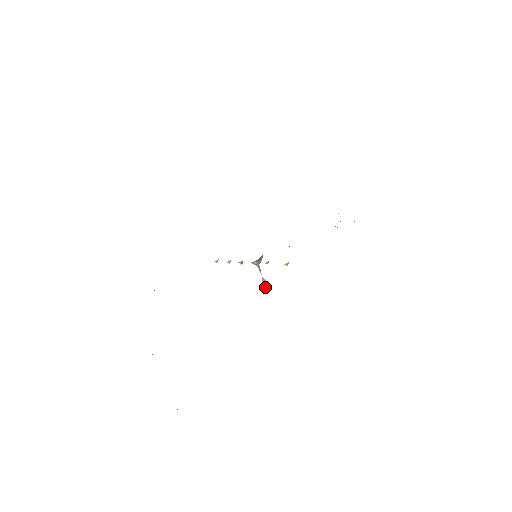
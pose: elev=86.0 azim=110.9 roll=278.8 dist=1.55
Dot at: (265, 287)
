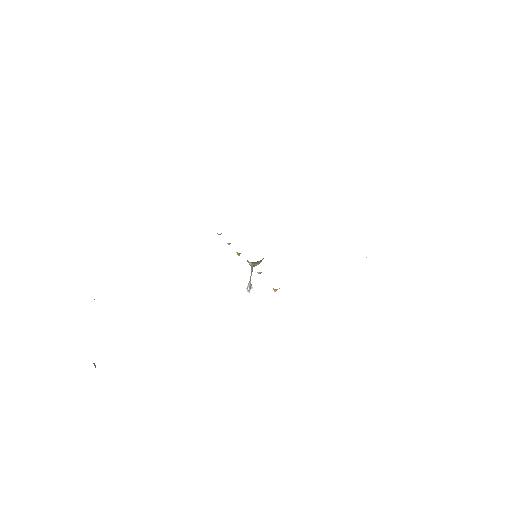
Dot at: (248, 292)
